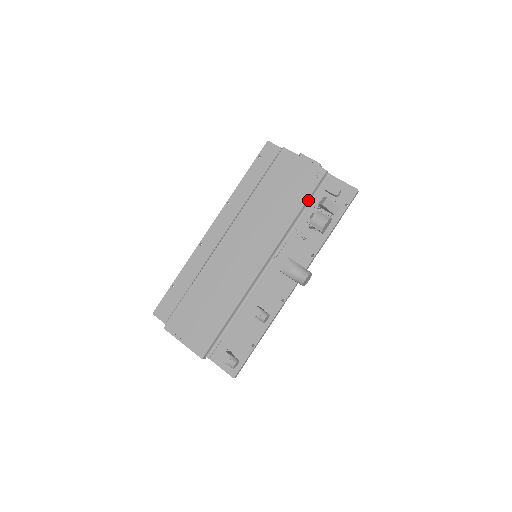
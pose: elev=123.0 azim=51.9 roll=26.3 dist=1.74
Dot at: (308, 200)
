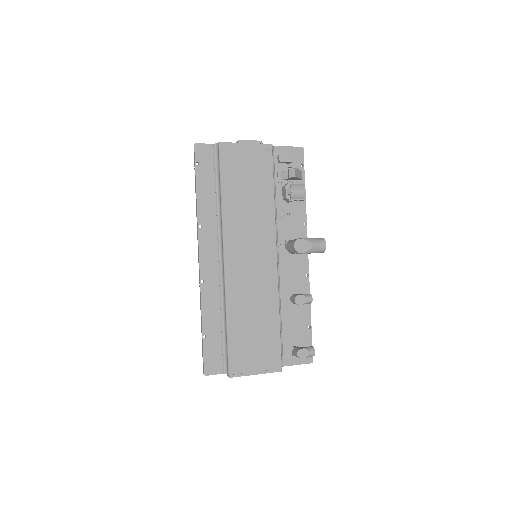
Dot at: (273, 179)
